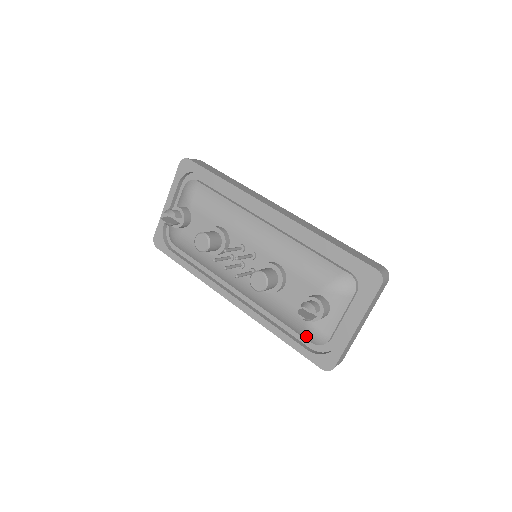
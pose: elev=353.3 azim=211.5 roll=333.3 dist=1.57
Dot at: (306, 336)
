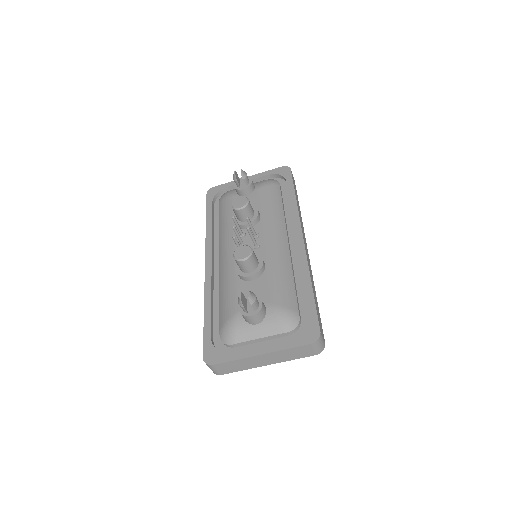
Dot at: (223, 325)
